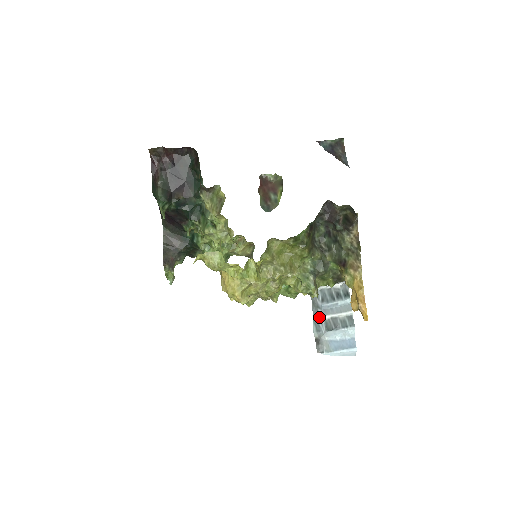
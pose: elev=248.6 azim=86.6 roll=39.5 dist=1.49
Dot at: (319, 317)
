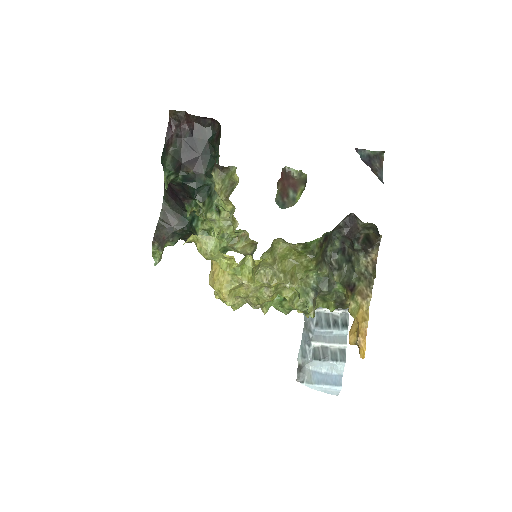
Dot at: (308, 342)
